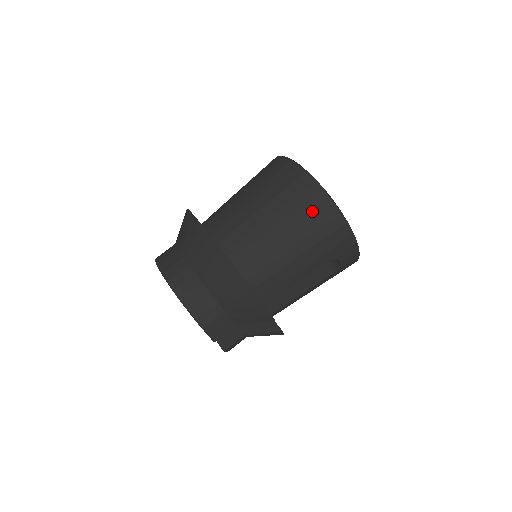
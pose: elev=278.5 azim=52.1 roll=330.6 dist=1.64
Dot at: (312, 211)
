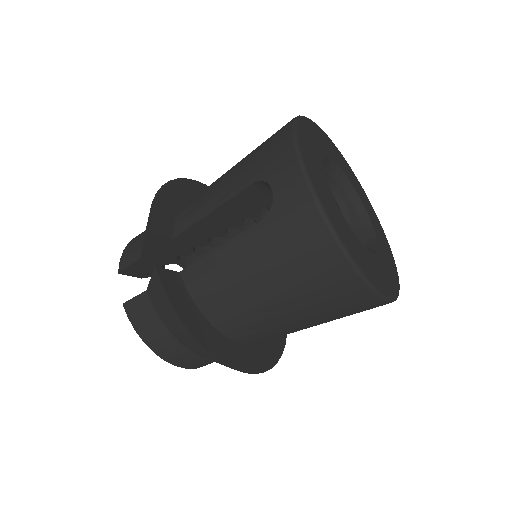
Dot at: occluded
